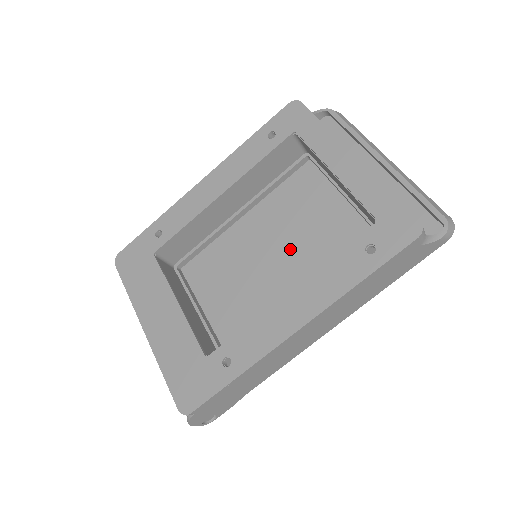
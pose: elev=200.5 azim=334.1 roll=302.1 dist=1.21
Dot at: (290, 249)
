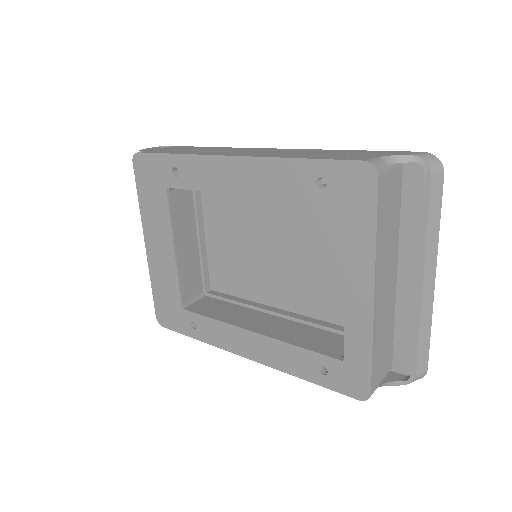
Dot at: (293, 263)
